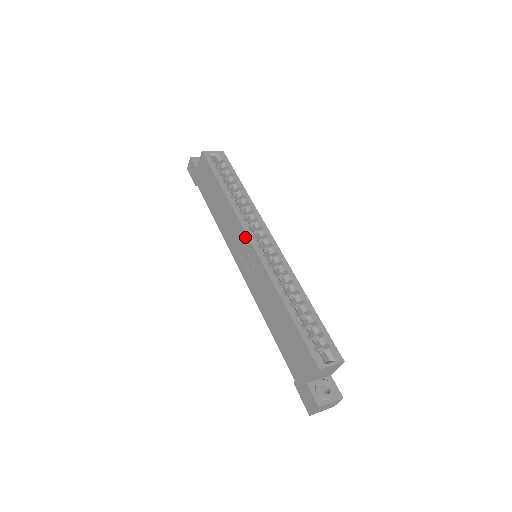
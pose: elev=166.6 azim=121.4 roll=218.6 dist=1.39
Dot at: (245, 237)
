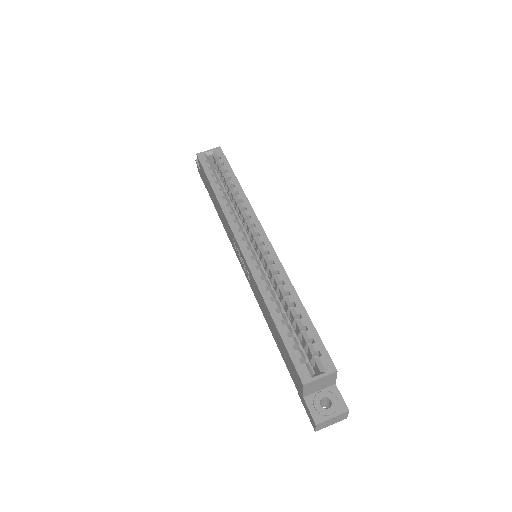
Dot at: (235, 240)
